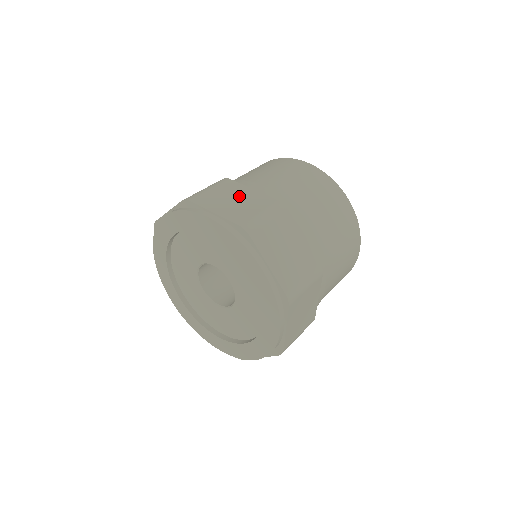
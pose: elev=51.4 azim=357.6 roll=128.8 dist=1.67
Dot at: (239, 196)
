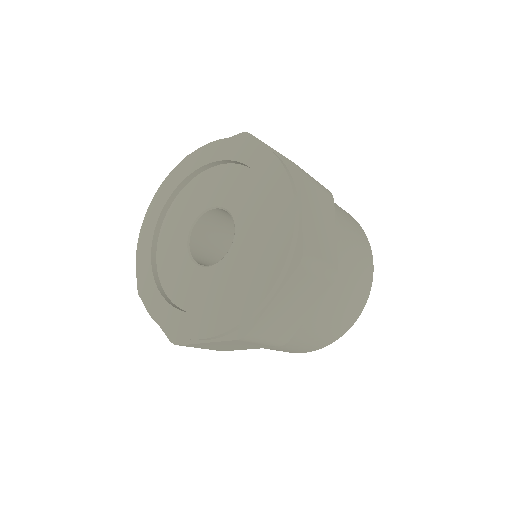
Dot at: occluded
